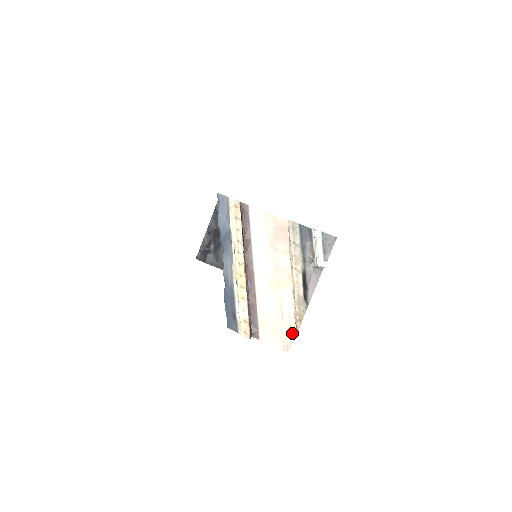
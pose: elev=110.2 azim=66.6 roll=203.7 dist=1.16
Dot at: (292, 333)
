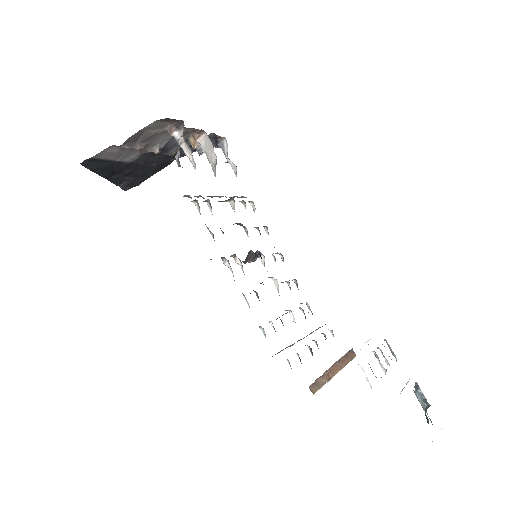
Dot at: occluded
